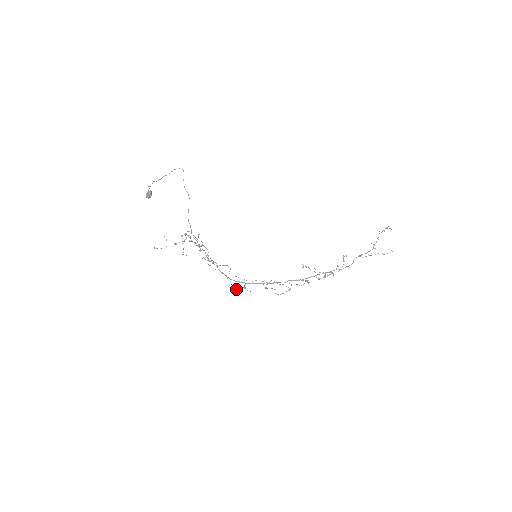
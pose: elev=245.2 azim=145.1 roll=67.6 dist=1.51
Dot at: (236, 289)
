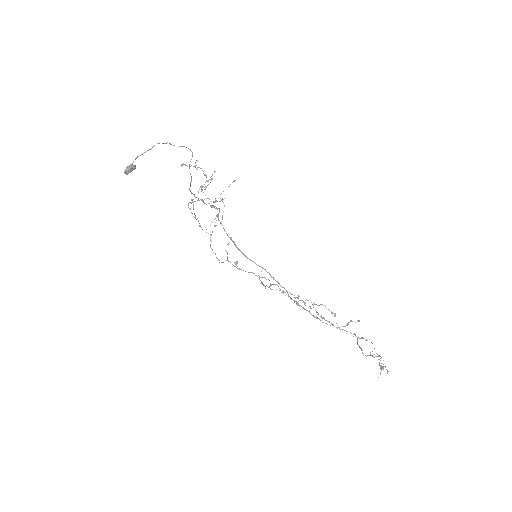
Dot at: (227, 259)
